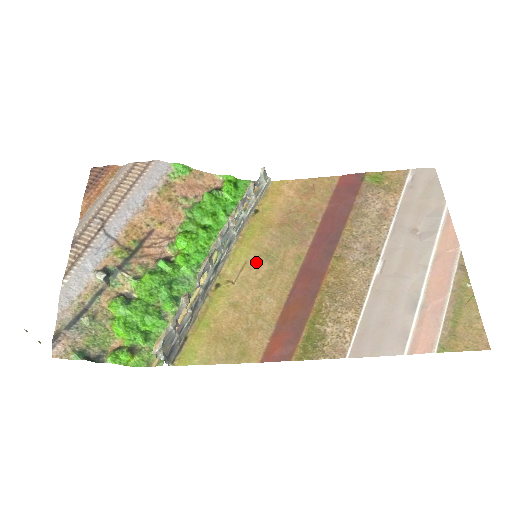
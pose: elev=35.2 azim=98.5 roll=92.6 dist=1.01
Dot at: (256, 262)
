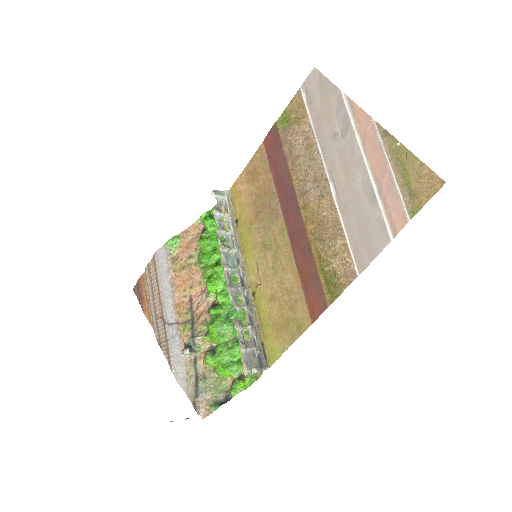
Dot at: (262, 257)
